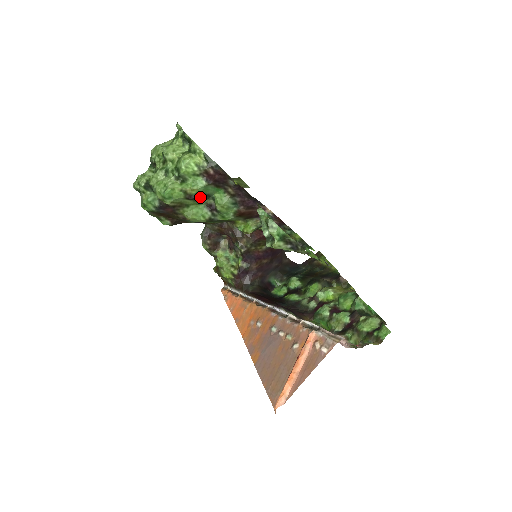
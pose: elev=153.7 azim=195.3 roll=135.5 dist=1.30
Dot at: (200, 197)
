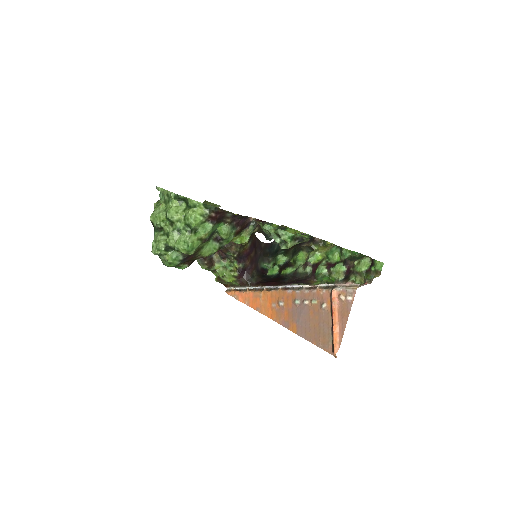
Dot at: (210, 236)
